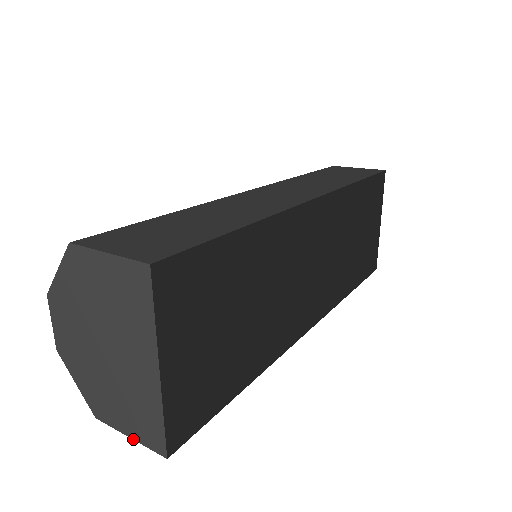
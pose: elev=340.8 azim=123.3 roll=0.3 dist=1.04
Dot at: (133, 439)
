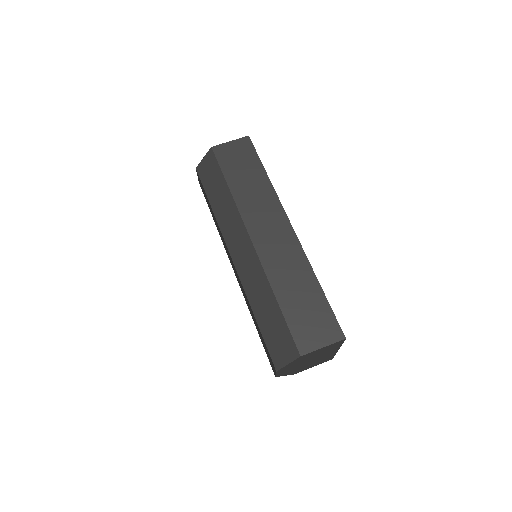
Dot at: occluded
